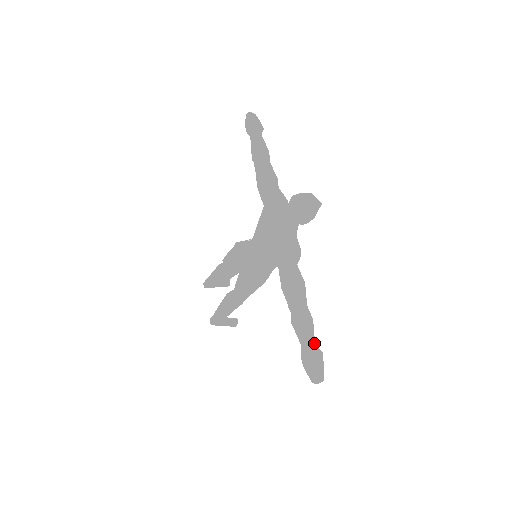
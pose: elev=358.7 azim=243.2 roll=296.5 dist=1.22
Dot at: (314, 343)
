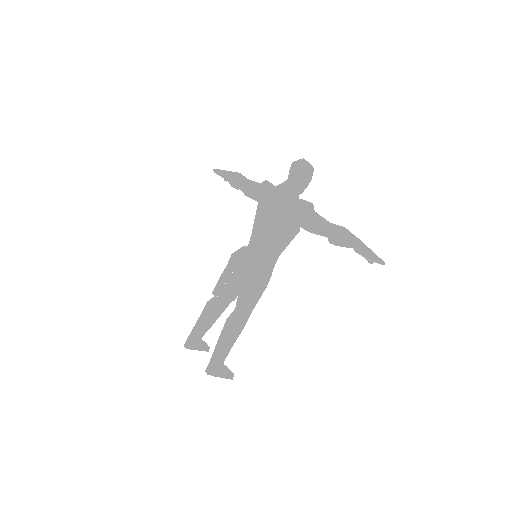
Dot at: occluded
